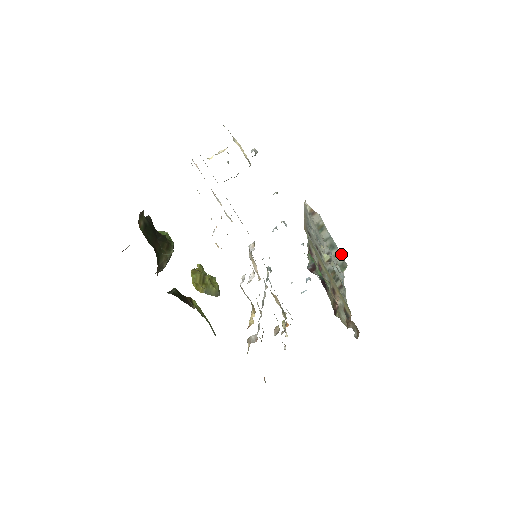
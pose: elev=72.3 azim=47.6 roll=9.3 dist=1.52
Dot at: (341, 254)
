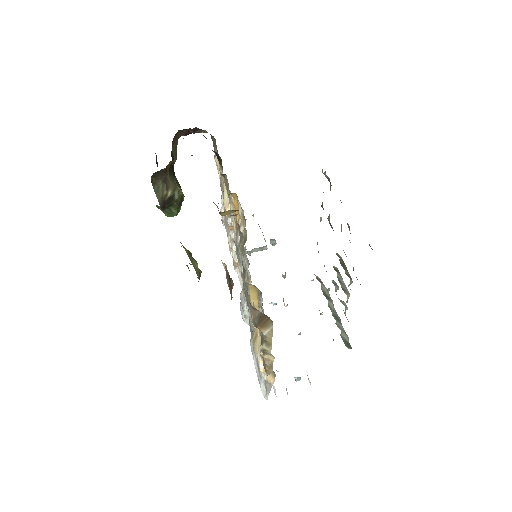
Dot at: (346, 335)
